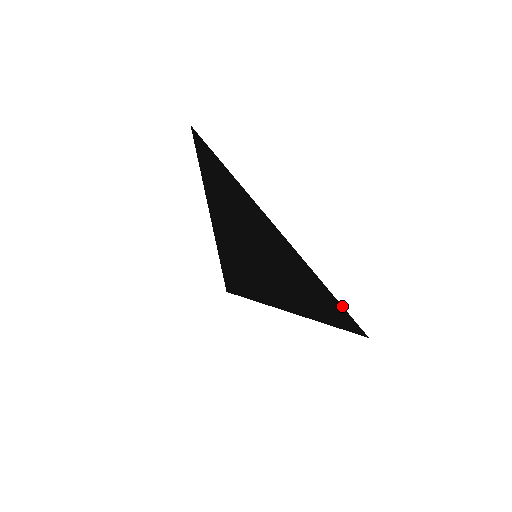
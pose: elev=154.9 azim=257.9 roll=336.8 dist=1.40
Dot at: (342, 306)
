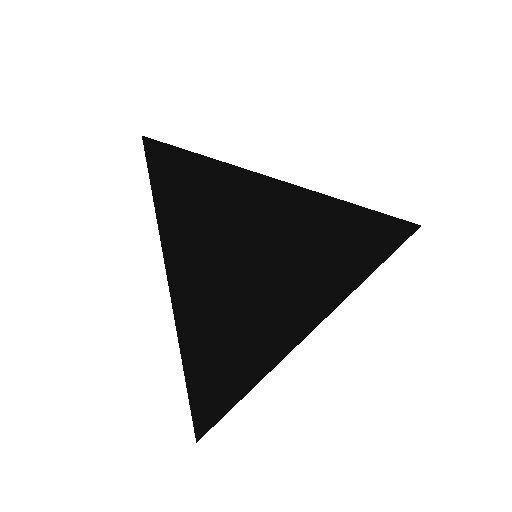
Dot at: (380, 213)
